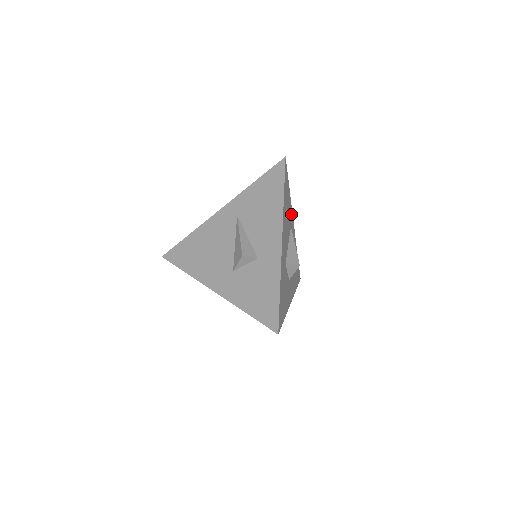
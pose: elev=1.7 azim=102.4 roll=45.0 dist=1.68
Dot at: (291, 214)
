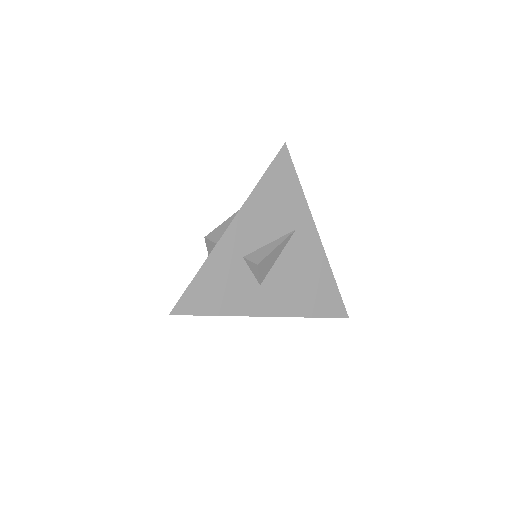
Dot at: (304, 217)
